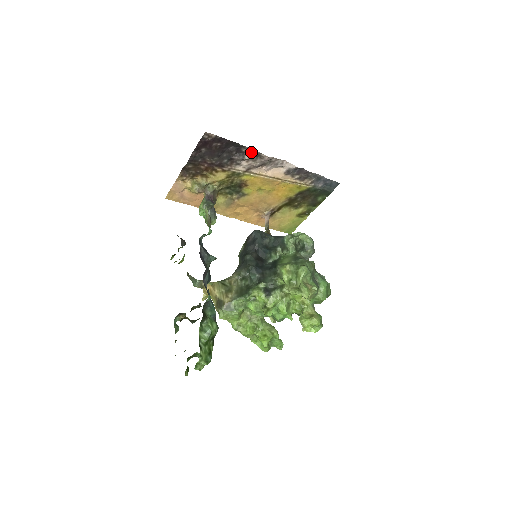
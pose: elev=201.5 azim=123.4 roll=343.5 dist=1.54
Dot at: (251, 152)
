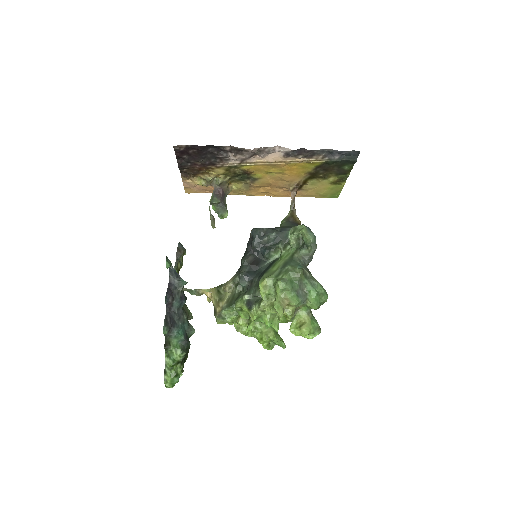
Dot at: (232, 149)
